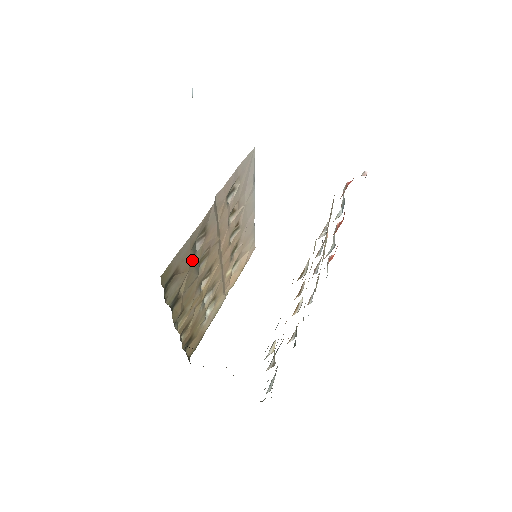
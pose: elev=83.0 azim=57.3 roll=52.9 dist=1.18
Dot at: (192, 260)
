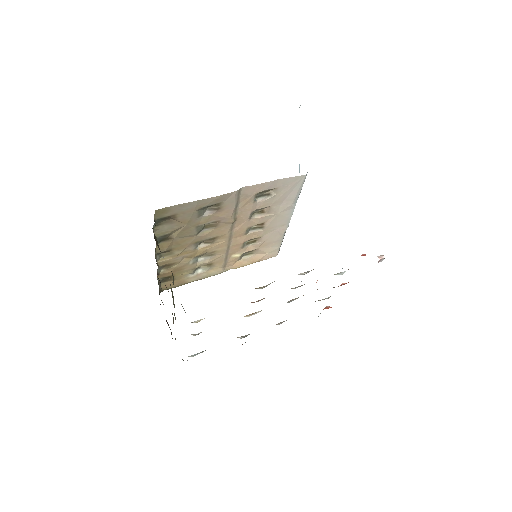
Dot at: (195, 219)
